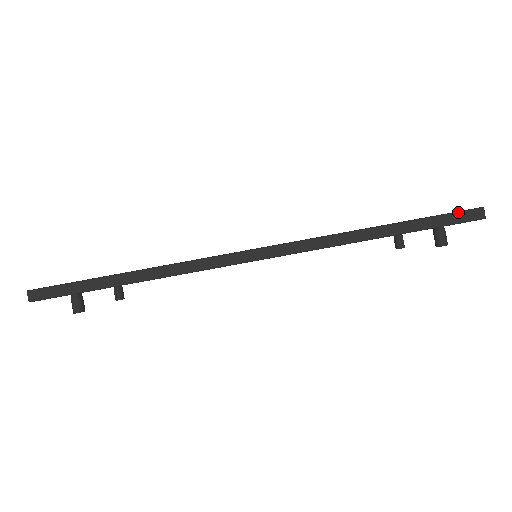
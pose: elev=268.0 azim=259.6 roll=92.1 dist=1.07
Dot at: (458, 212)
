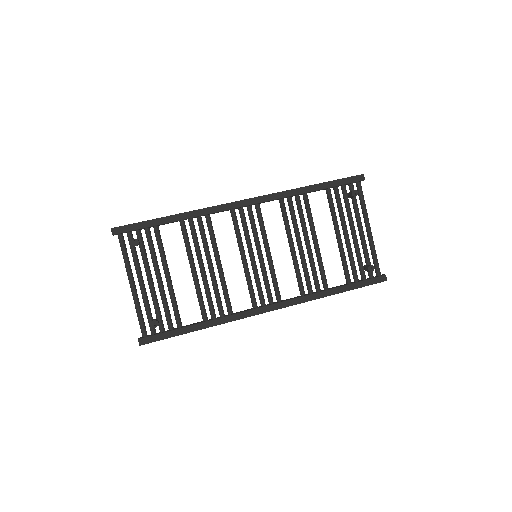
Dot at: occluded
